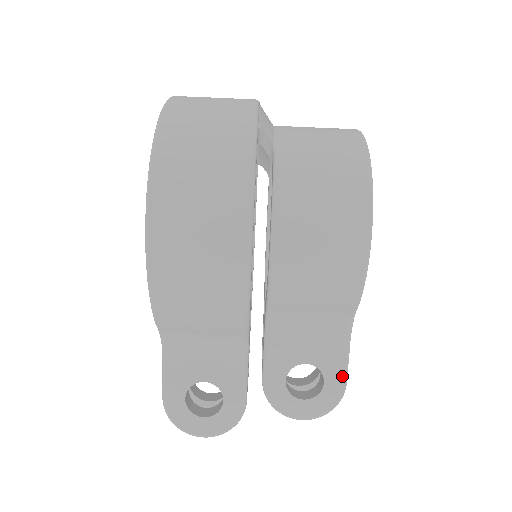
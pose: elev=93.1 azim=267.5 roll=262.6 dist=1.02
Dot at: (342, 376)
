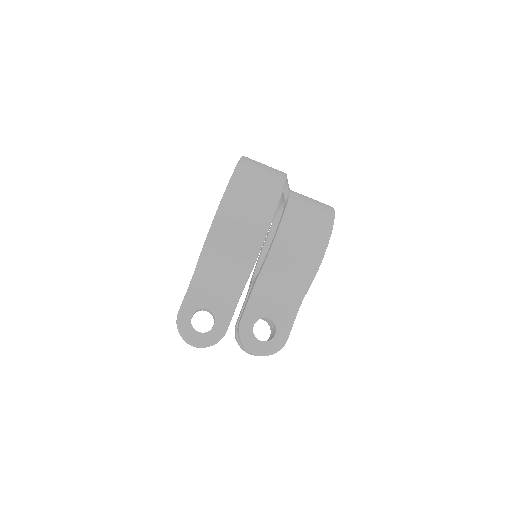
Dot at: (287, 333)
